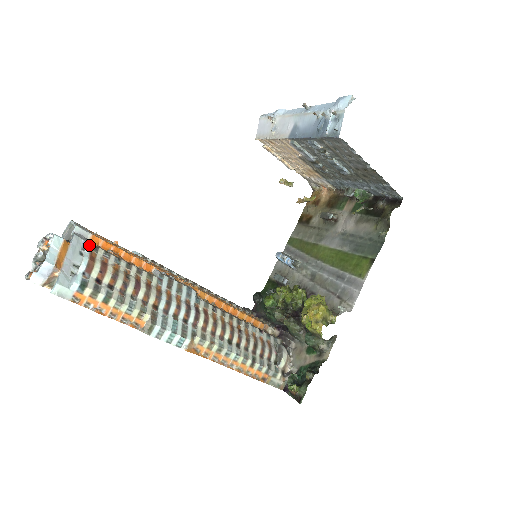
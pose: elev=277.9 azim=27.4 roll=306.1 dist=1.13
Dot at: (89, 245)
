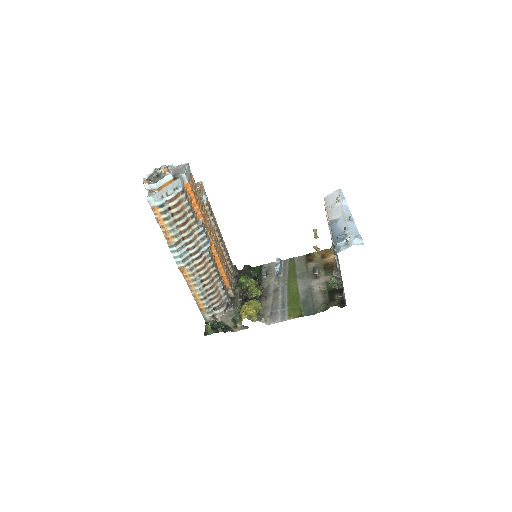
Dot at: (181, 189)
